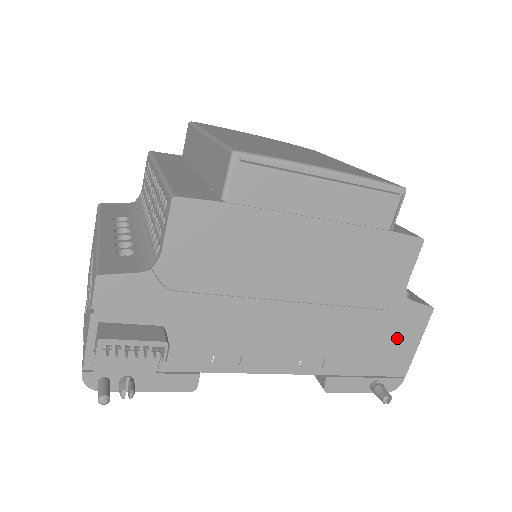
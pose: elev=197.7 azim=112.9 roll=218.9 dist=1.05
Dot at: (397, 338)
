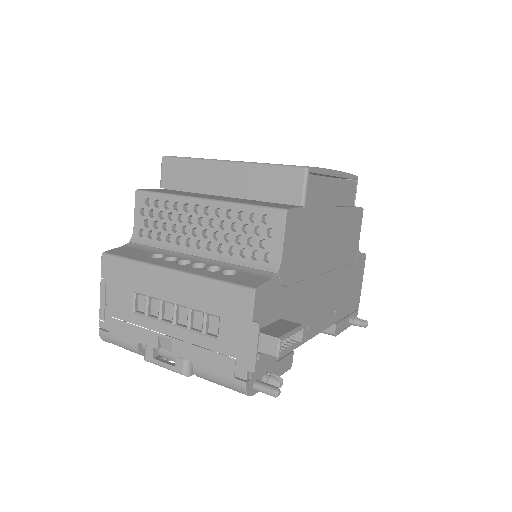
Dot at: (356, 281)
